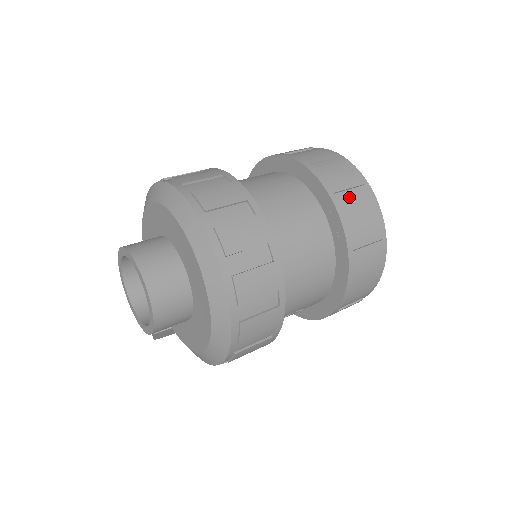
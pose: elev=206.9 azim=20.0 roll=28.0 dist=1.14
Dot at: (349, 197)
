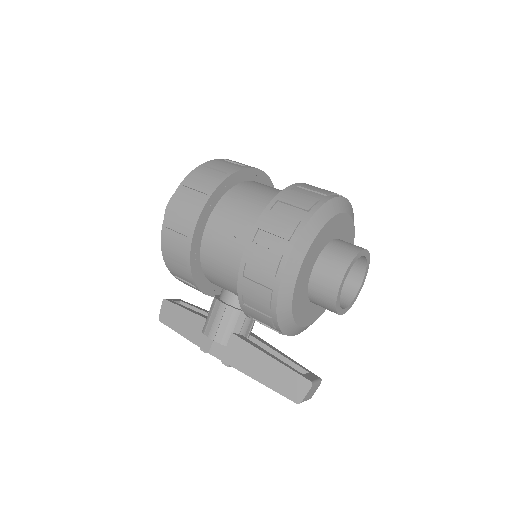
Dot at: occluded
